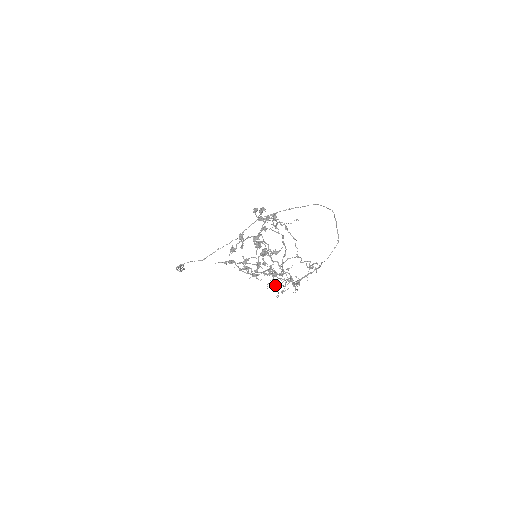
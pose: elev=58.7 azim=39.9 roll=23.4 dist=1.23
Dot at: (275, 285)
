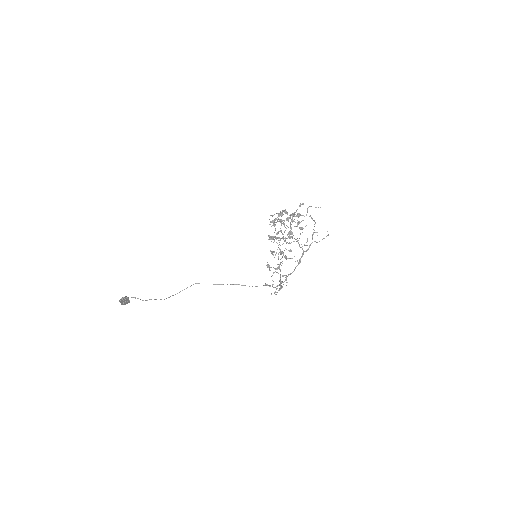
Dot at: occluded
